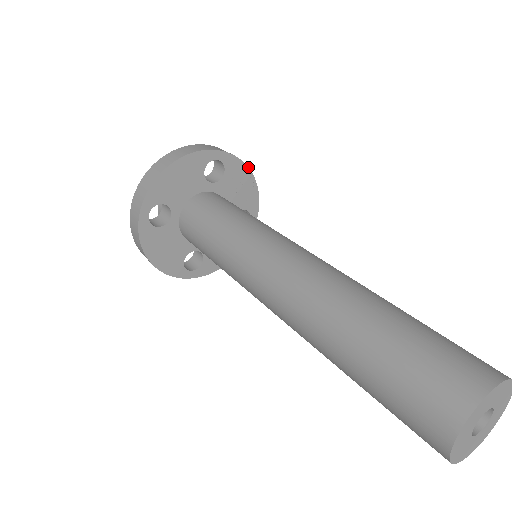
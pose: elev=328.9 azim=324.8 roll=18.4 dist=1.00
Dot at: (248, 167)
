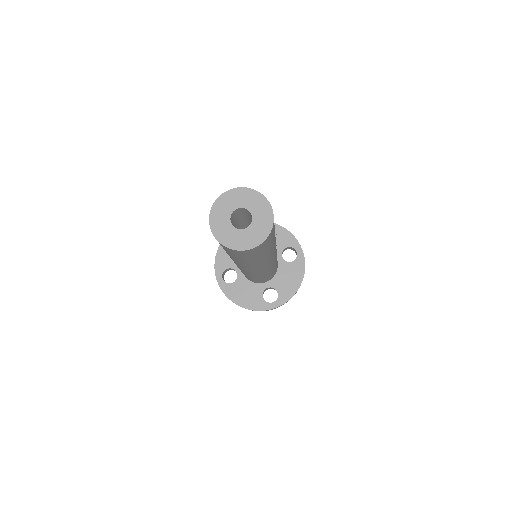
Dot at: occluded
